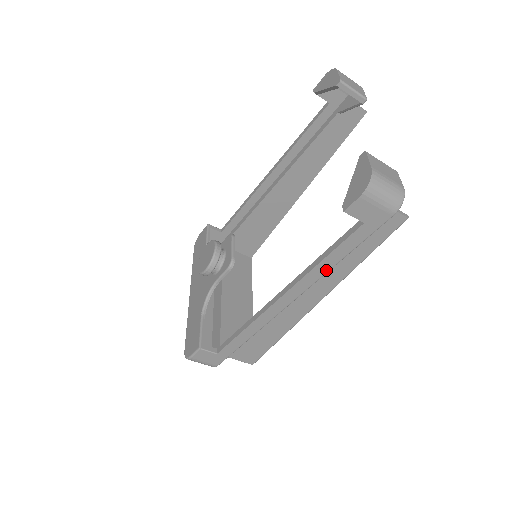
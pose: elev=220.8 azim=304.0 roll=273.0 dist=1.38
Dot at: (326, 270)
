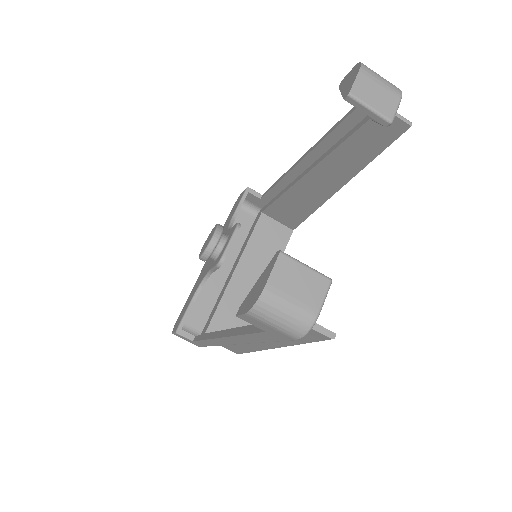
Dot at: (251, 341)
